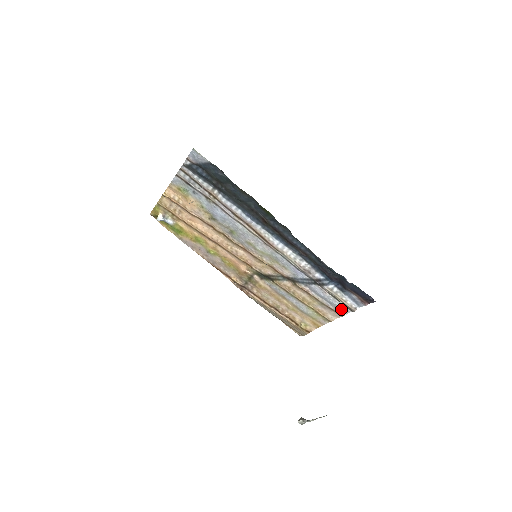
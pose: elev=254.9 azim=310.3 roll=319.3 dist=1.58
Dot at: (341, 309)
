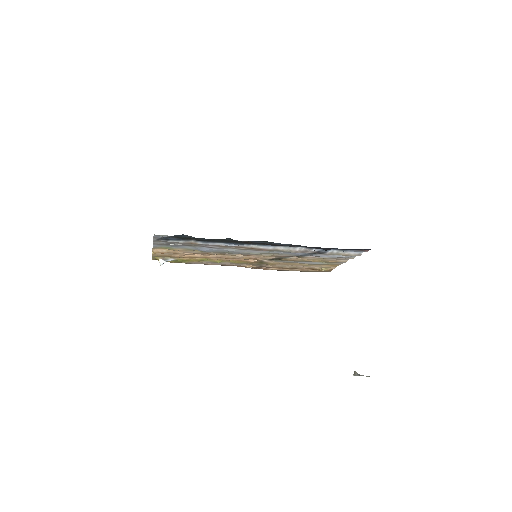
Dot at: (348, 257)
